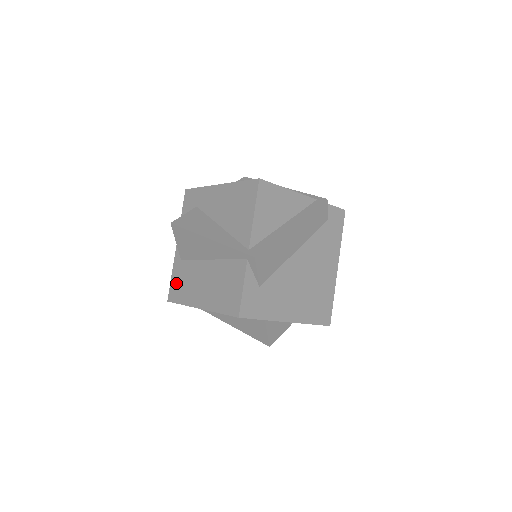
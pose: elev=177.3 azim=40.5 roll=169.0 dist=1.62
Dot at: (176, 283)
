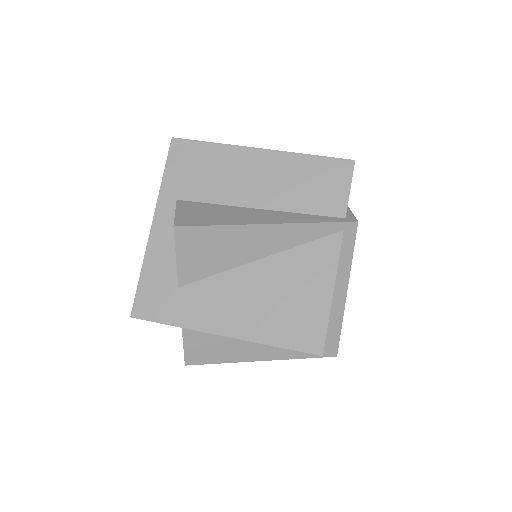
Dot at: occluded
